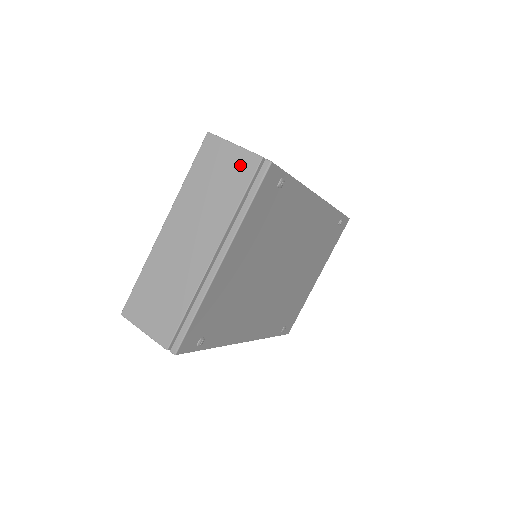
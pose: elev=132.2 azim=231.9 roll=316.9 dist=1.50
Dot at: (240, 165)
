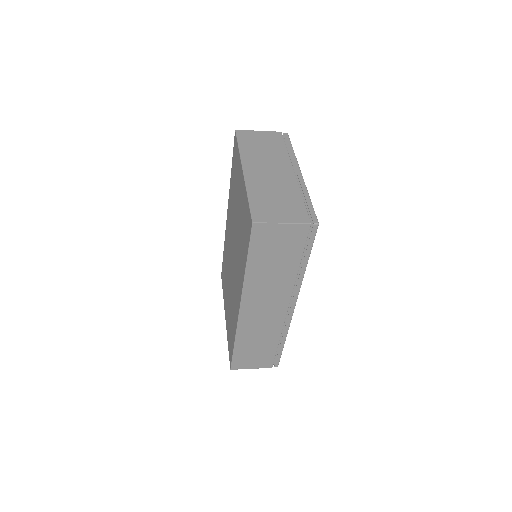
Dot at: (271, 136)
